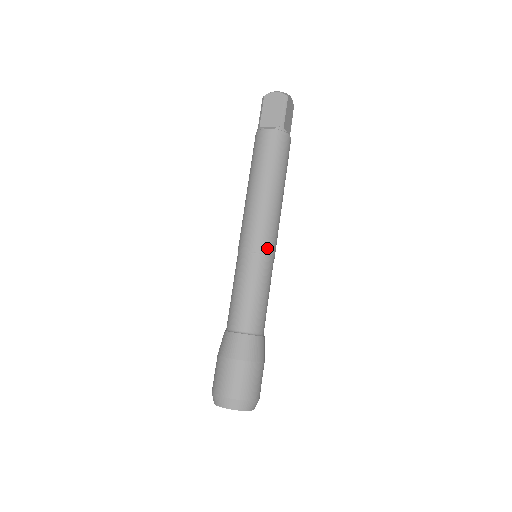
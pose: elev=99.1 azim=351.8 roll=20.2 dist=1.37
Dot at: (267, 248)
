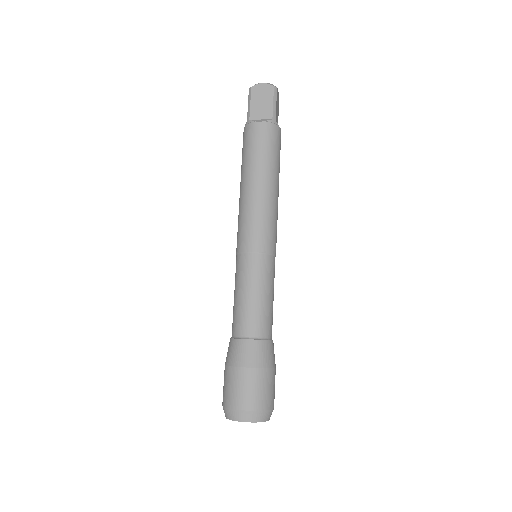
Dot at: (270, 247)
